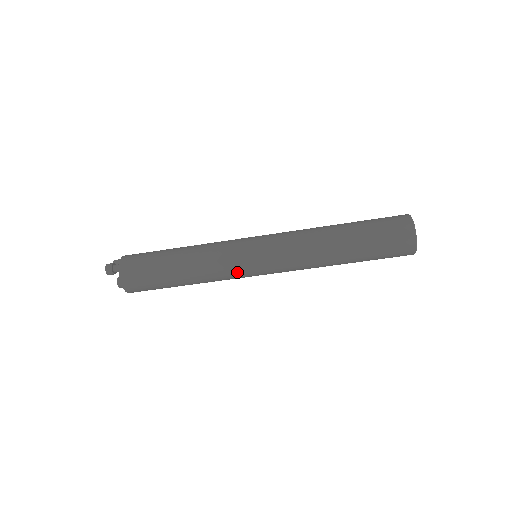
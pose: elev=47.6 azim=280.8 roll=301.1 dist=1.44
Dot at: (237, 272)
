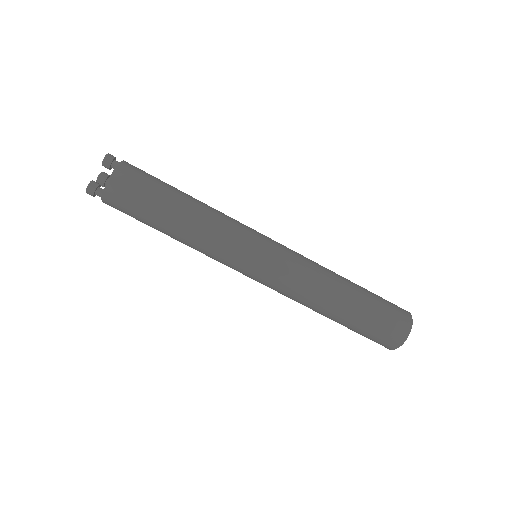
Dot at: (243, 238)
